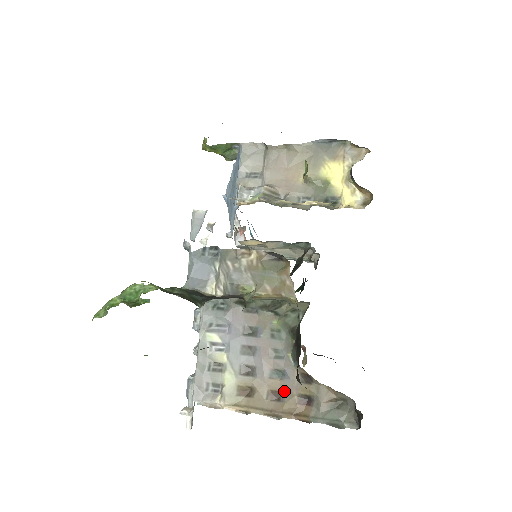
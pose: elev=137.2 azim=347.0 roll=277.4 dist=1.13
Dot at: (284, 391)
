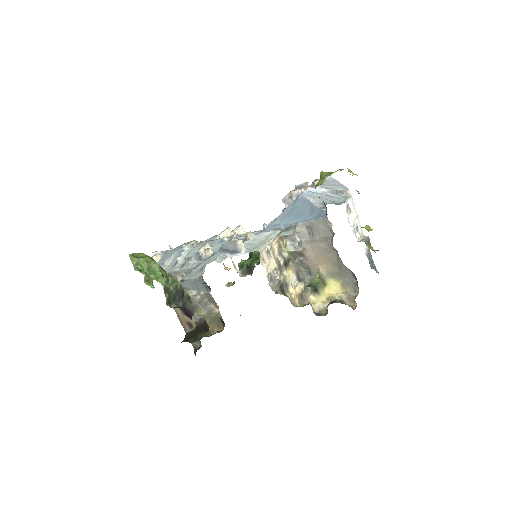
Dot at: occluded
